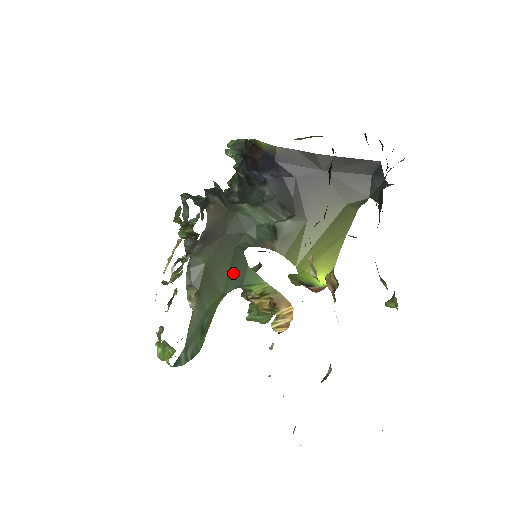
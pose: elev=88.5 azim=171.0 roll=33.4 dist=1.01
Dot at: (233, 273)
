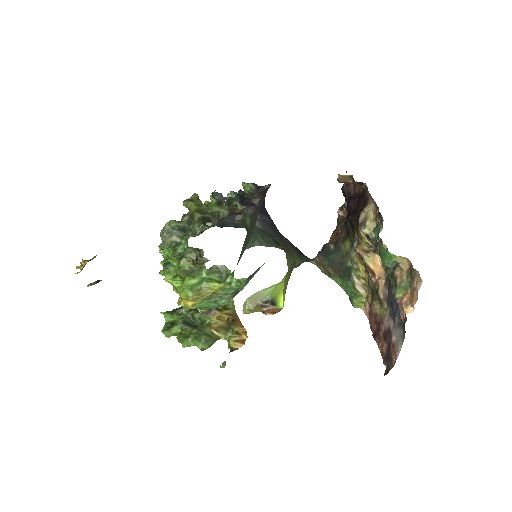
Dot at: occluded
